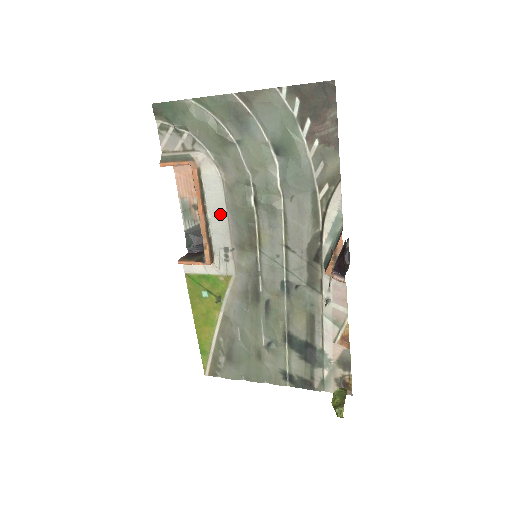
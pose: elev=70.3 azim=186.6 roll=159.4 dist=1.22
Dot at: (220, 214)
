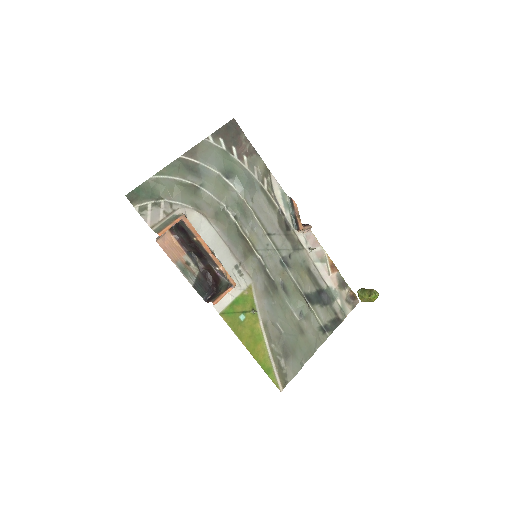
Dot at: (218, 244)
